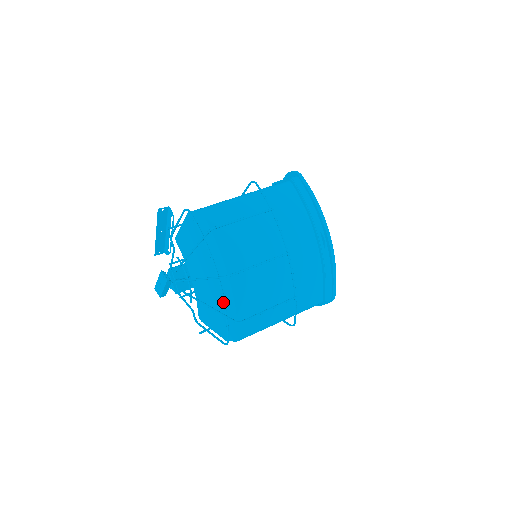
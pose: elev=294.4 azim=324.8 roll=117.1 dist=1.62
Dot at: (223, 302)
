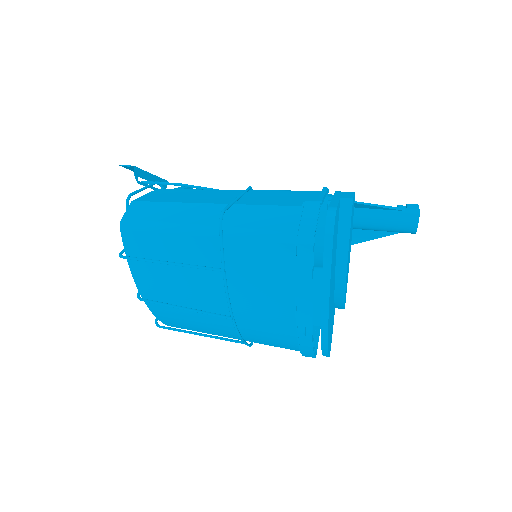
Dot at: occluded
